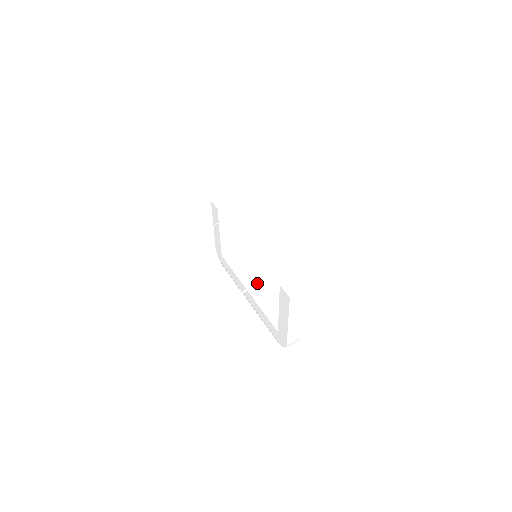
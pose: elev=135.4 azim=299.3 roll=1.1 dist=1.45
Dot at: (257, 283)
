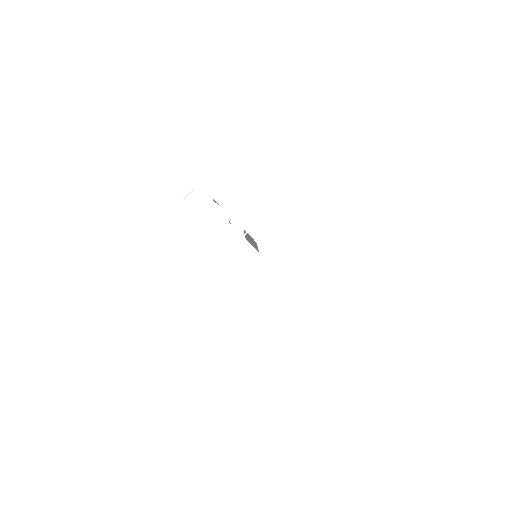
Dot at: (235, 231)
